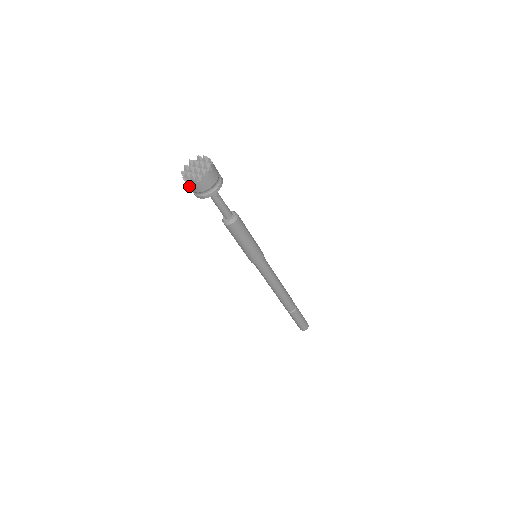
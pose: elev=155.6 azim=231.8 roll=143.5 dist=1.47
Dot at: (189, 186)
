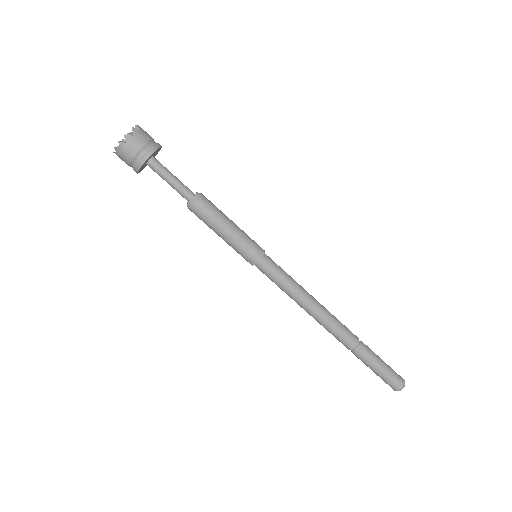
Dot at: occluded
